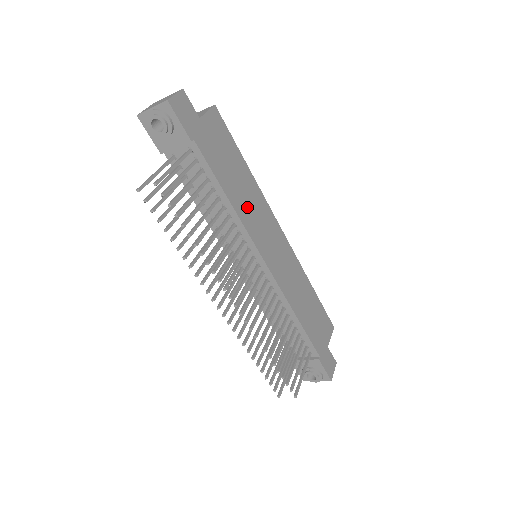
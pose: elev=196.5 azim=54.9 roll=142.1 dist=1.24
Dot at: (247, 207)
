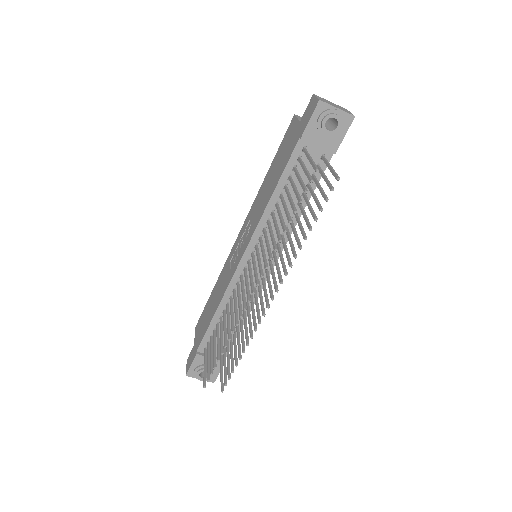
Dot at: occluded
